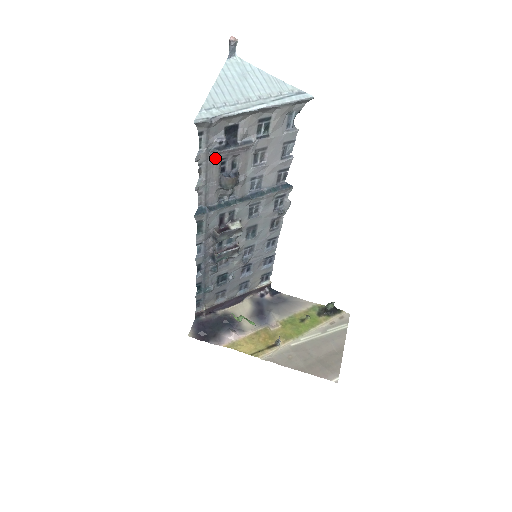
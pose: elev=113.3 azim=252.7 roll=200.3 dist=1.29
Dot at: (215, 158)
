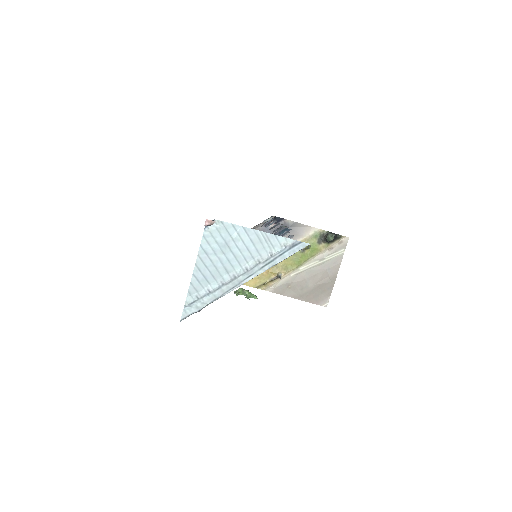
Dot at: occluded
